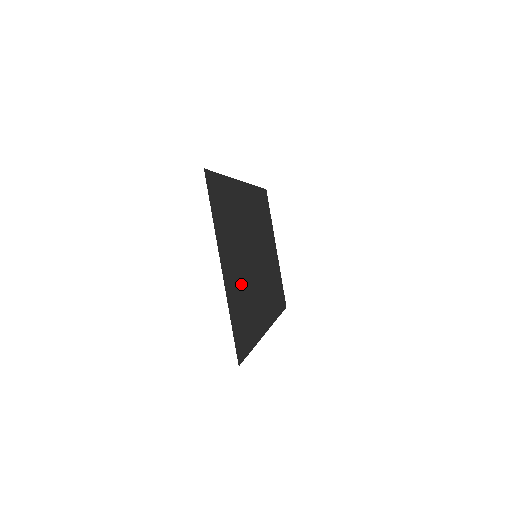
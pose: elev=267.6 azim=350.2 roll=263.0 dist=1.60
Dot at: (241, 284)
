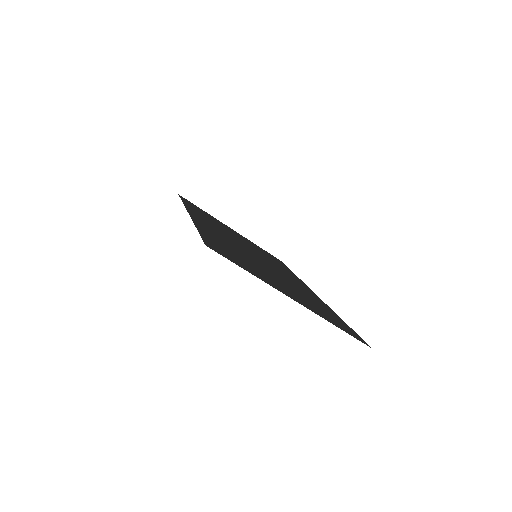
Dot at: (295, 292)
